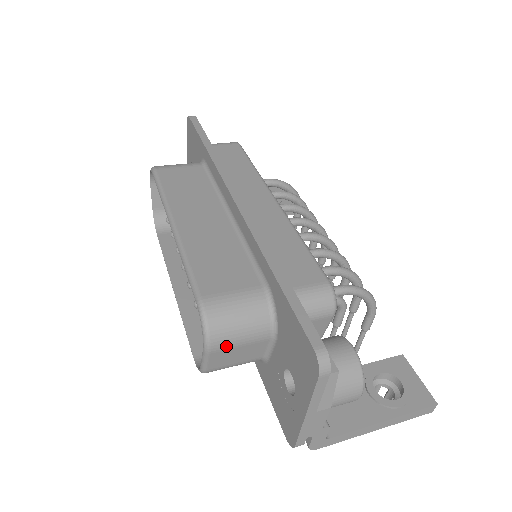
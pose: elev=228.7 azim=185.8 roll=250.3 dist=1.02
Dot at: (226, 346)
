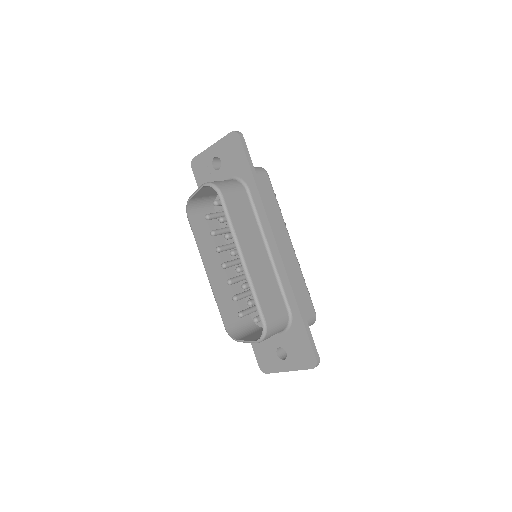
Dot at: occluded
